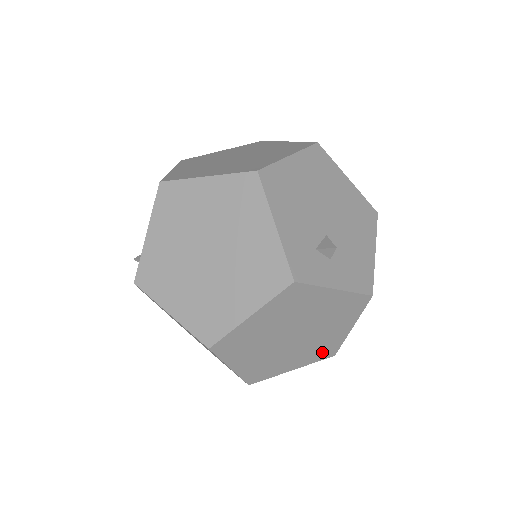
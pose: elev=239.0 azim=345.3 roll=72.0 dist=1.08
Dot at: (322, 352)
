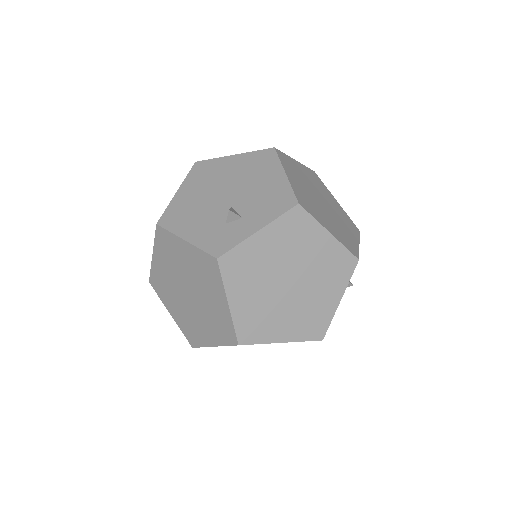
Dot at: (340, 269)
